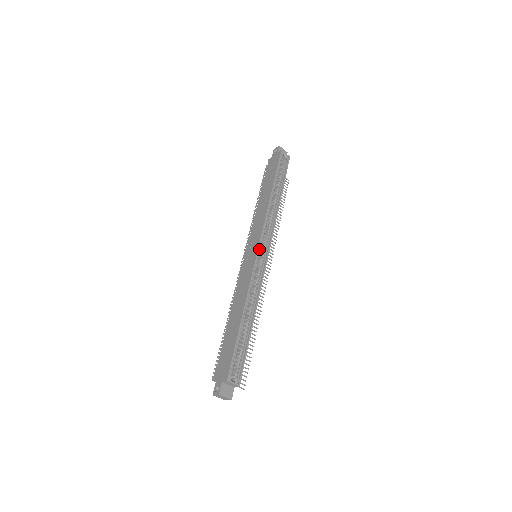
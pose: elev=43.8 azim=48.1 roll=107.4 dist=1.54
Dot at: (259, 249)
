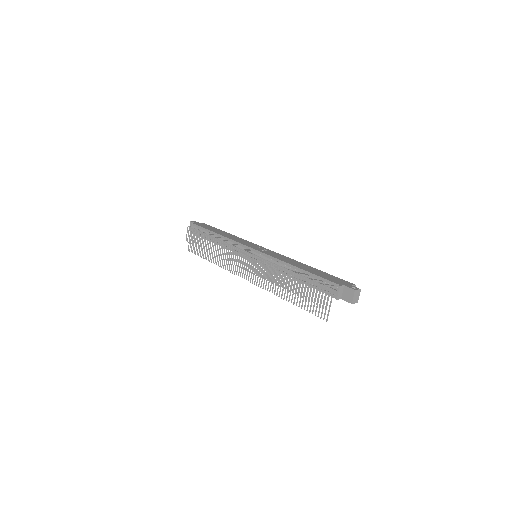
Dot at: occluded
